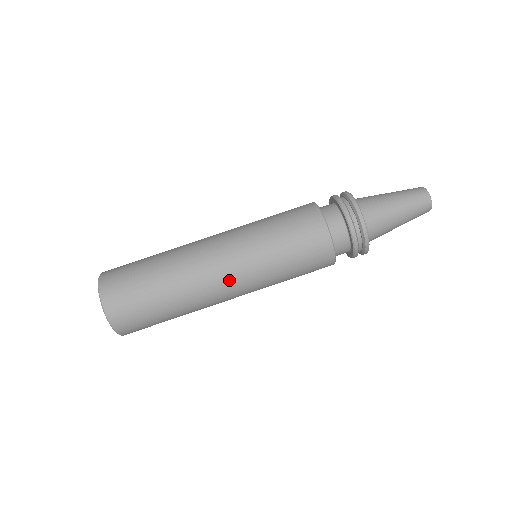
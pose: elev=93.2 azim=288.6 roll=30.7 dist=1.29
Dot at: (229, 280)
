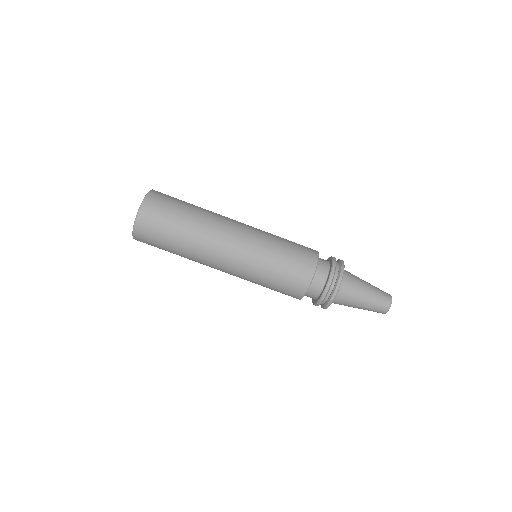
Dot at: (224, 271)
